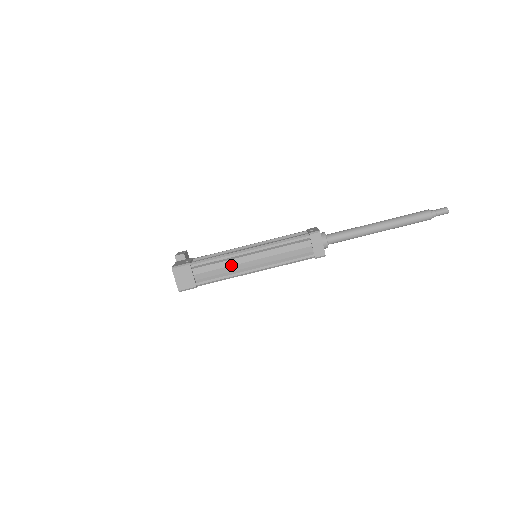
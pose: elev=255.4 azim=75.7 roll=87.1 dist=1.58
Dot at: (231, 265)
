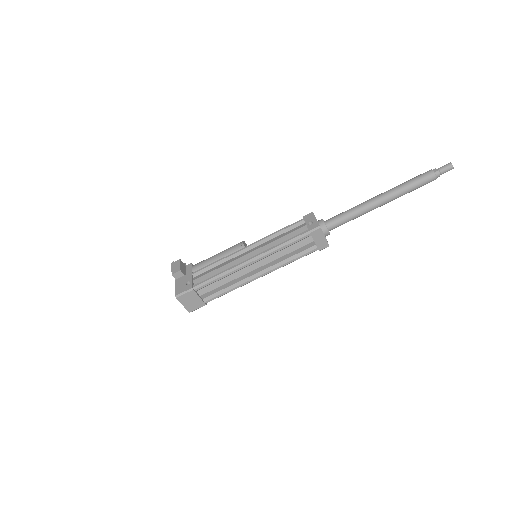
Dot at: (235, 278)
